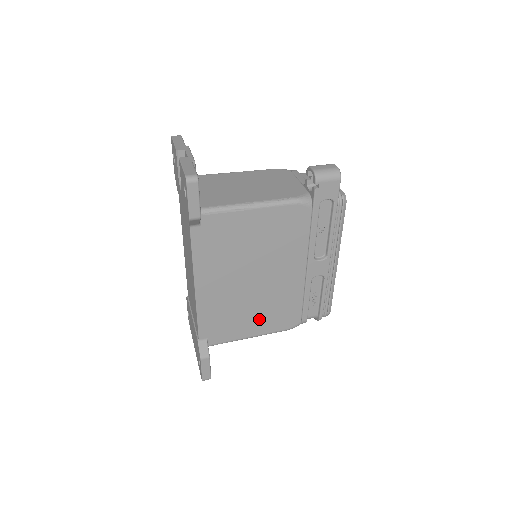
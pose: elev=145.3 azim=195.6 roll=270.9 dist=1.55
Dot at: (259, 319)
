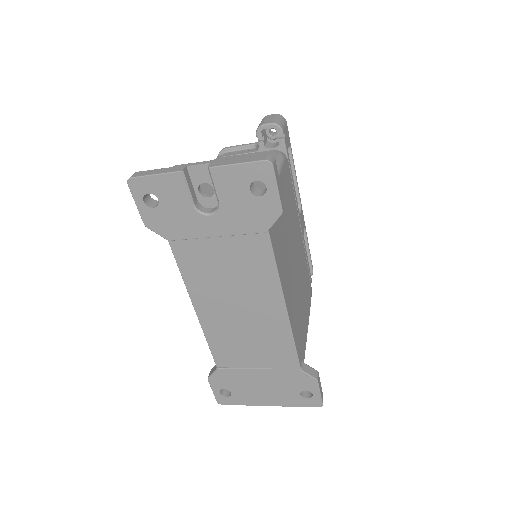
Dot at: (305, 305)
